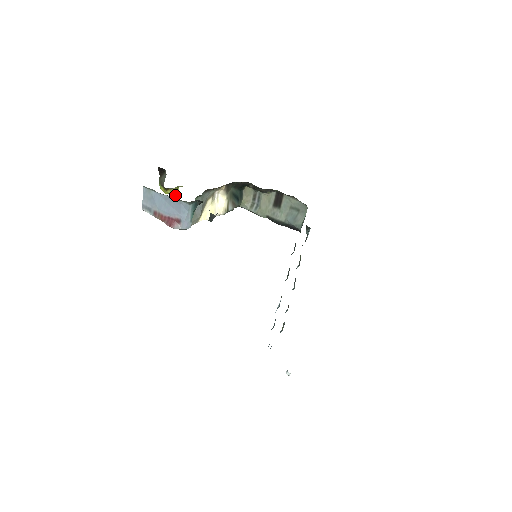
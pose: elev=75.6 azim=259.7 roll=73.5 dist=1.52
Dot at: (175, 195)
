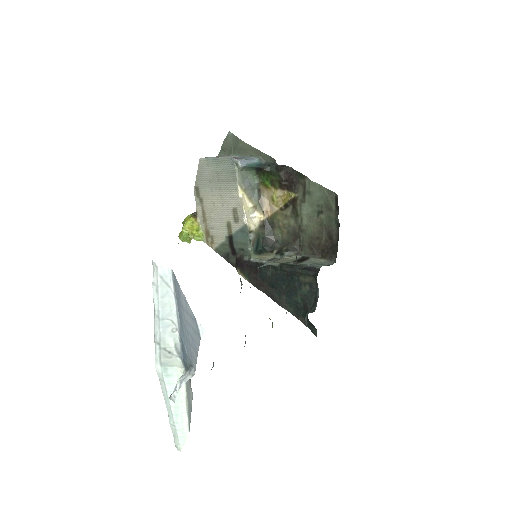
Dot at: (184, 239)
